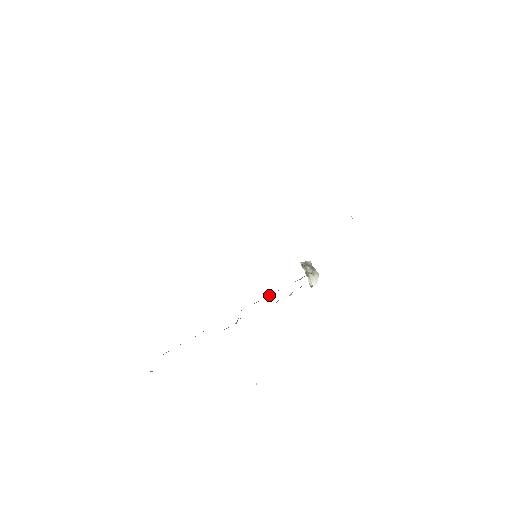
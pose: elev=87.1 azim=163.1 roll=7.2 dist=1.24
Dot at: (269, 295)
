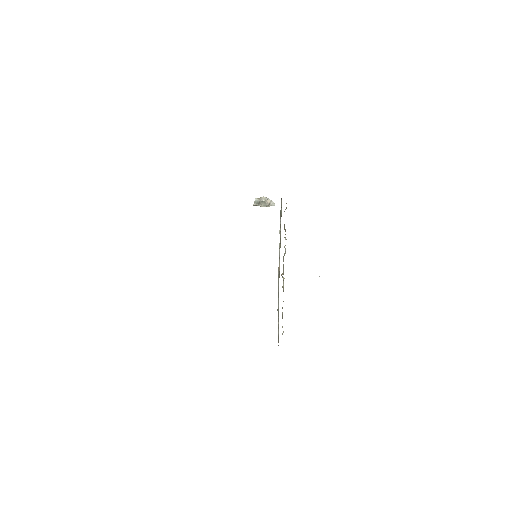
Dot at: (279, 253)
